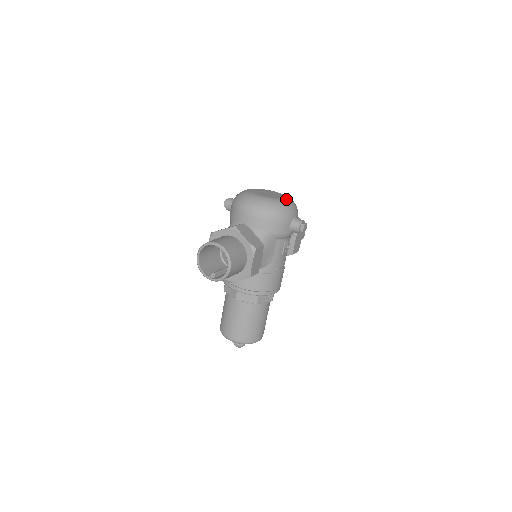
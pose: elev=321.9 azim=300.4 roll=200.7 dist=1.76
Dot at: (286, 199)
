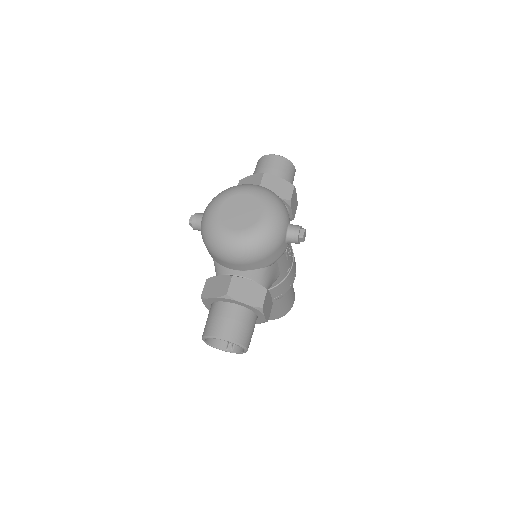
Dot at: (267, 215)
